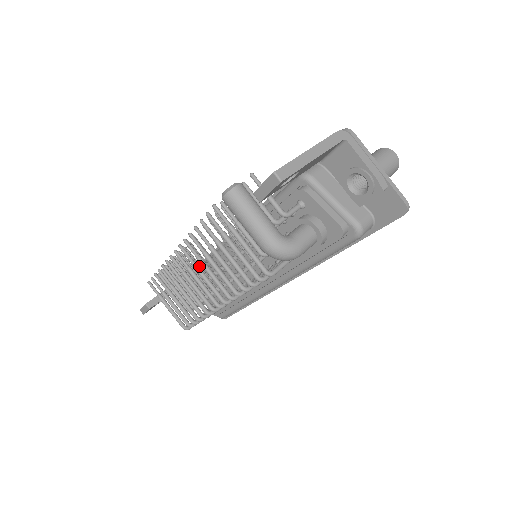
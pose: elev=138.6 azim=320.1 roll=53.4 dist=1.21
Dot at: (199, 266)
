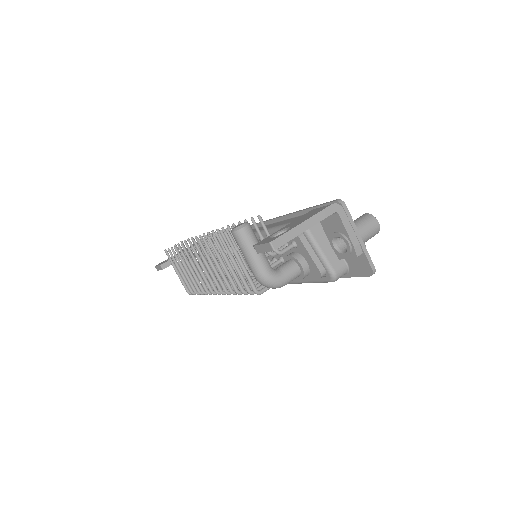
Dot at: occluded
